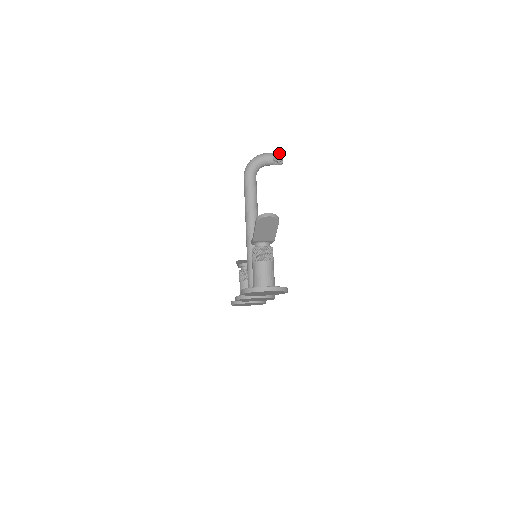
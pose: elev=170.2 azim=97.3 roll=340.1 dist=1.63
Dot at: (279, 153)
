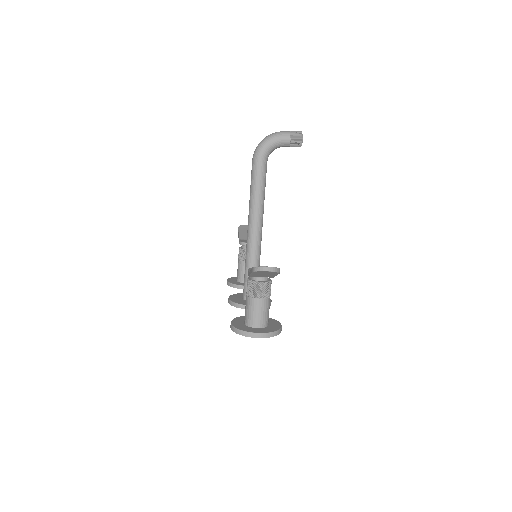
Dot at: (299, 134)
